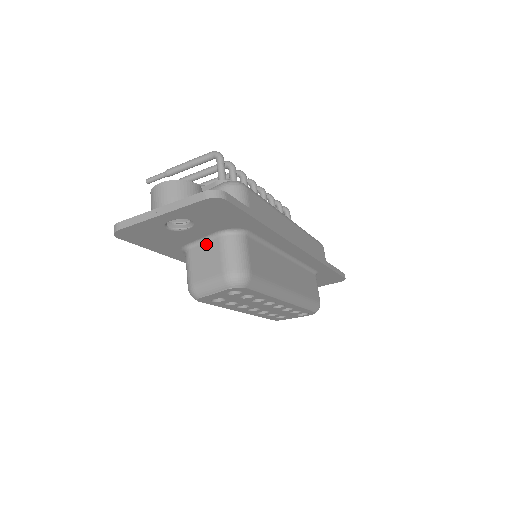
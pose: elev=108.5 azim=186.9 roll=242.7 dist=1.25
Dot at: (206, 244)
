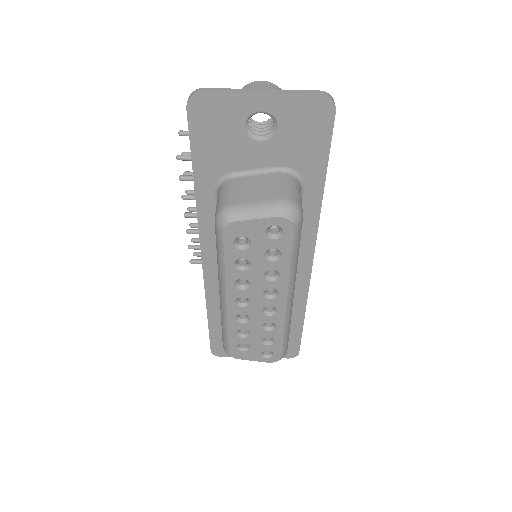
Dot at: (259, 176)
